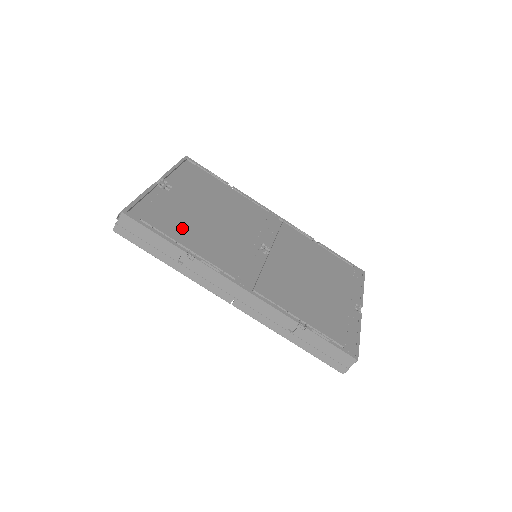
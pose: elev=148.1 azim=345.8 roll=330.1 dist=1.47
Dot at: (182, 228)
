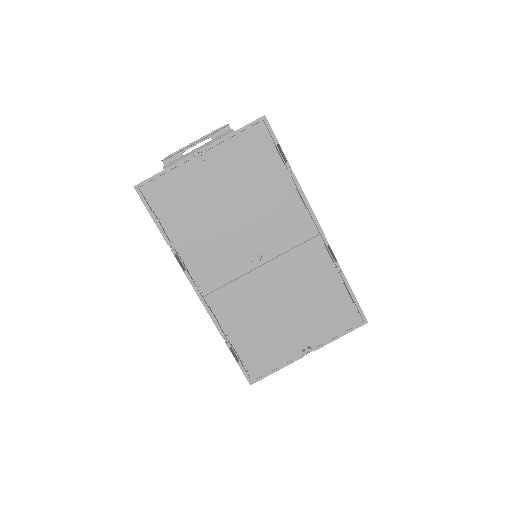
Dot at: (182, 217)
